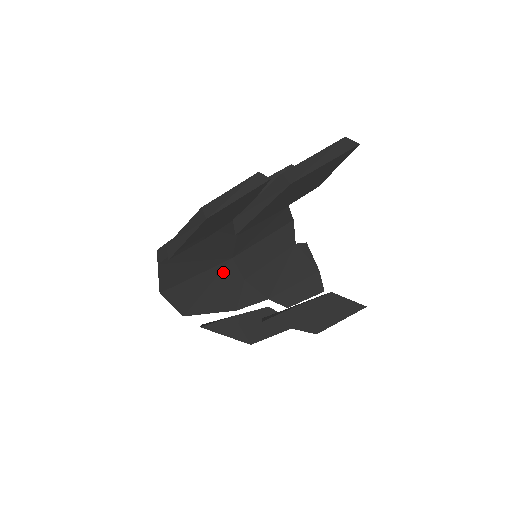
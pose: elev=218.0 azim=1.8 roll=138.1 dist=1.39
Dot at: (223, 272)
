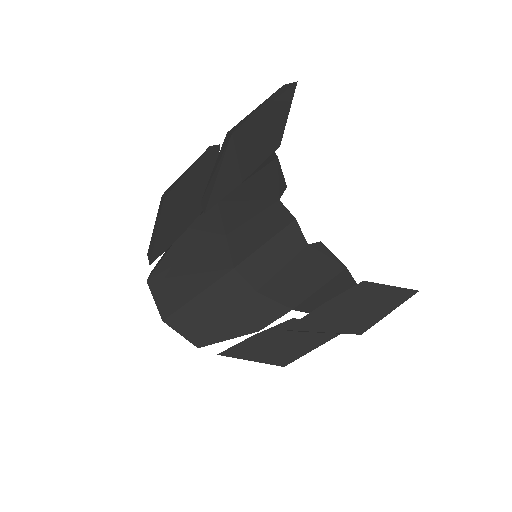
Dot at: (229, 286)
